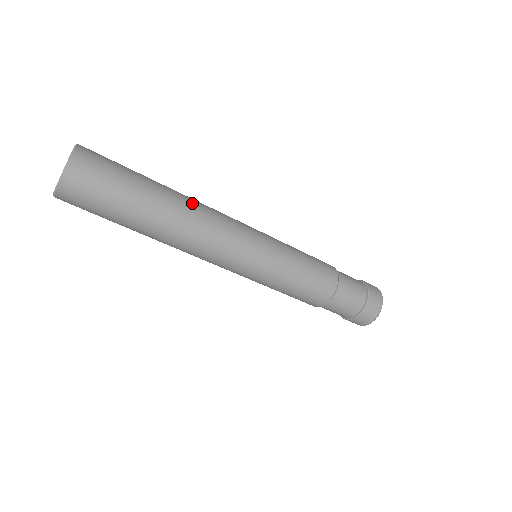
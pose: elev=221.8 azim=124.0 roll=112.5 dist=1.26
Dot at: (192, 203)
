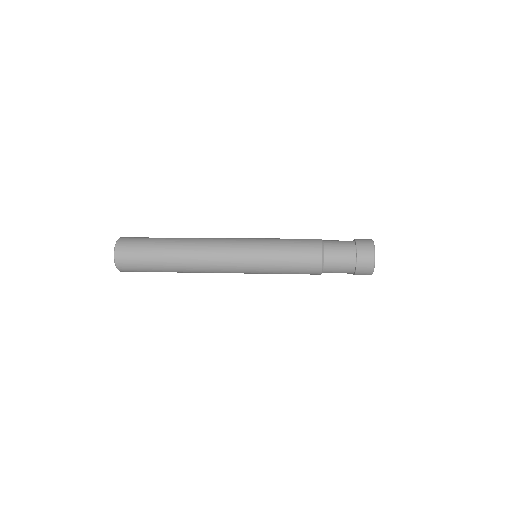
Dot at: (190, 259)
